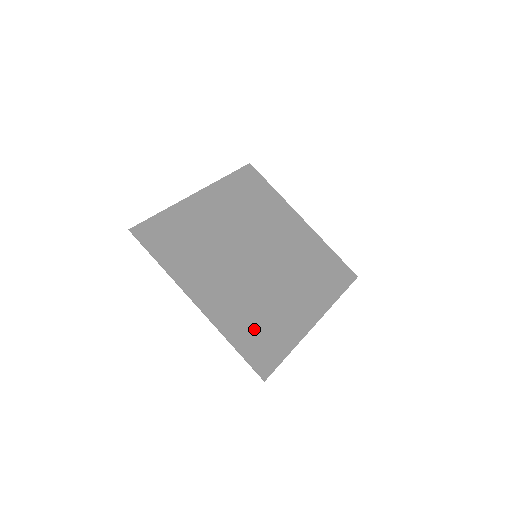
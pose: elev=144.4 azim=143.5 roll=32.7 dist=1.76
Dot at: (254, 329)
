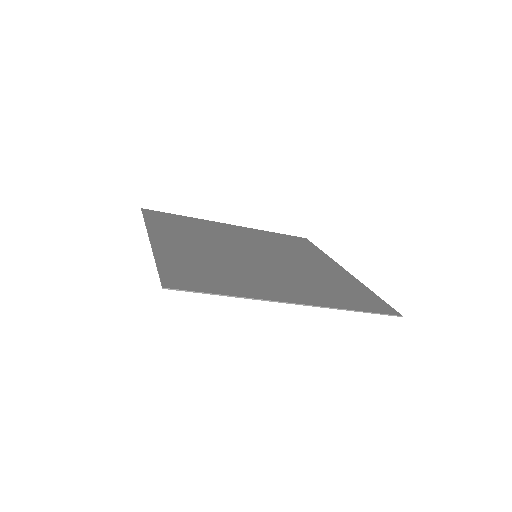
Dot at: (197, 269)
